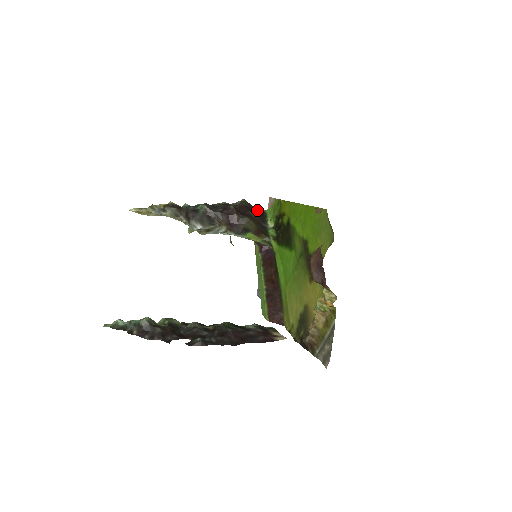
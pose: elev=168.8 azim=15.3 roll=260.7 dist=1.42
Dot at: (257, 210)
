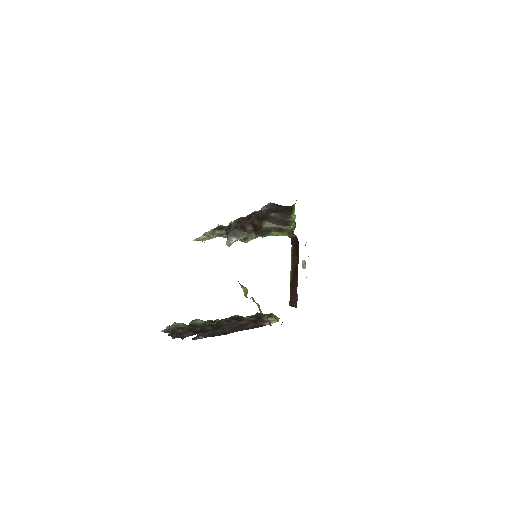
Dot at: (282, 208)
